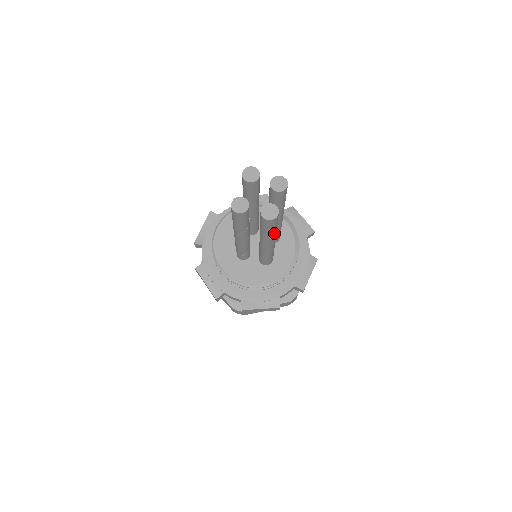
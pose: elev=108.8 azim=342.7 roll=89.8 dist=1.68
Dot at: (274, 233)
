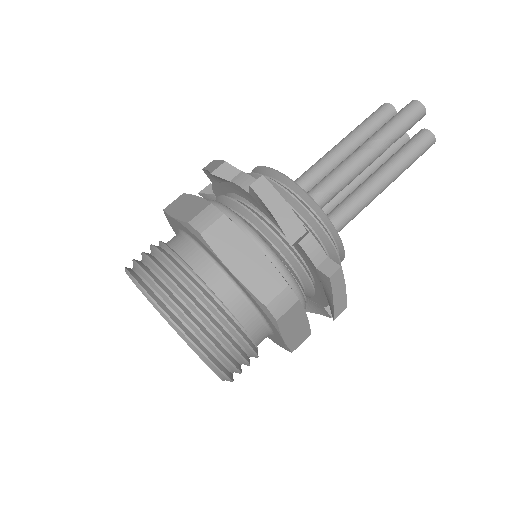
Dot at: occluded
